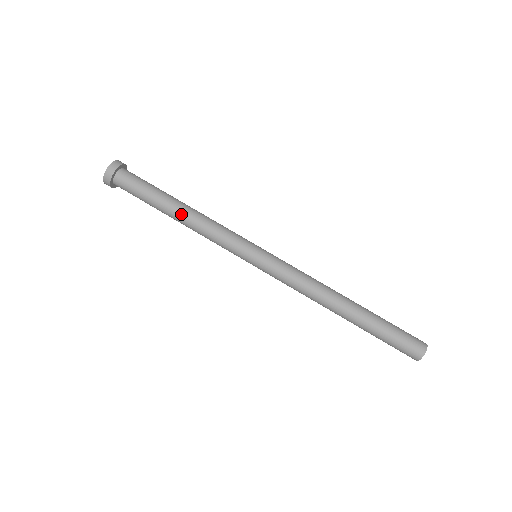
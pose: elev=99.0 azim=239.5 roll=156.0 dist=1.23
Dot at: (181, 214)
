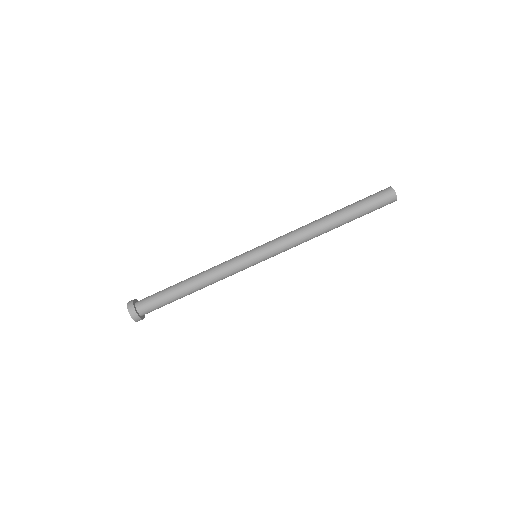
Dot at: (195, 287)
